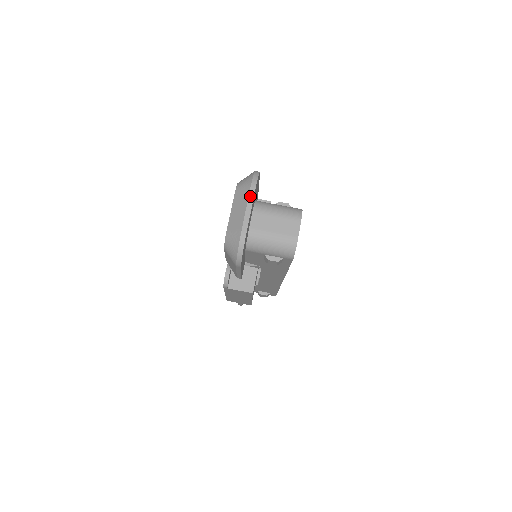
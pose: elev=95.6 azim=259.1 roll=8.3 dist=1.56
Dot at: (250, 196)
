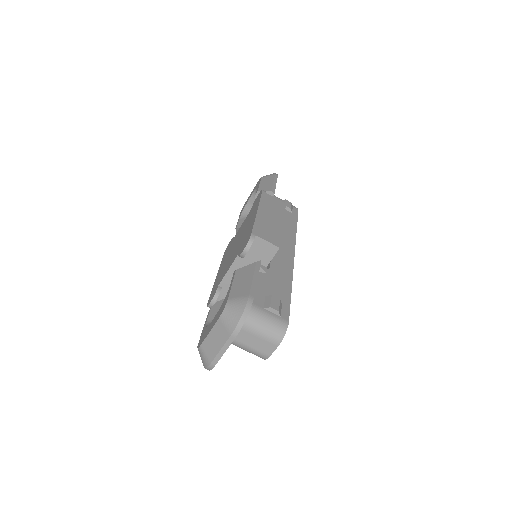
Dot at: (228, 342)
